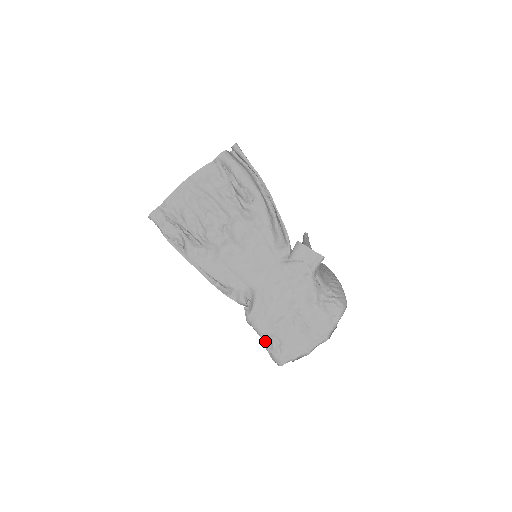
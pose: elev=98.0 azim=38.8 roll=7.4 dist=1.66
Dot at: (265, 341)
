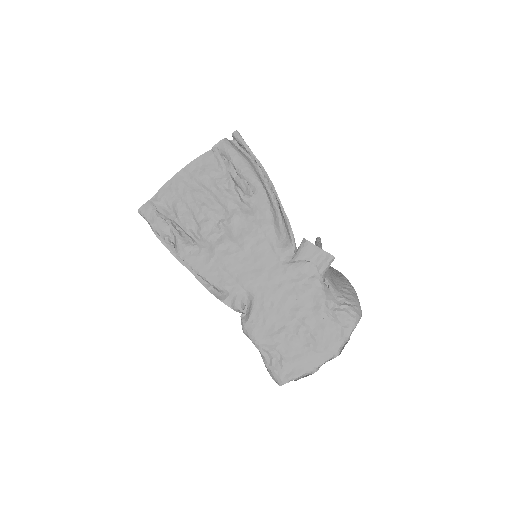
Dot at: (263, 355)
